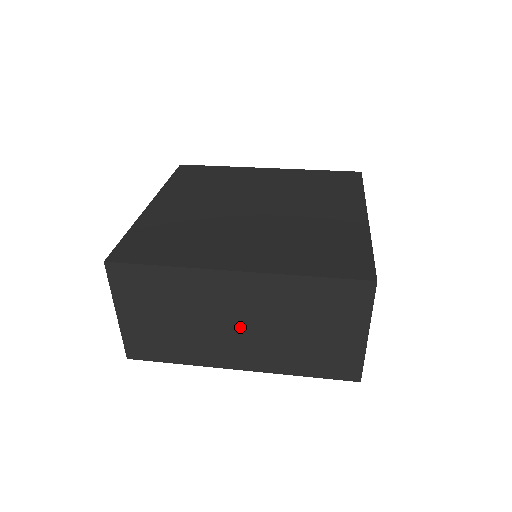
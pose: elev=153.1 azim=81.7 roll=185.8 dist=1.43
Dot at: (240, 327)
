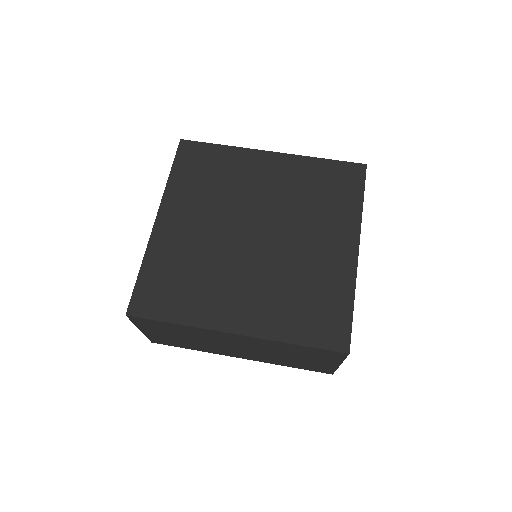
Dot at: (240, 348)
